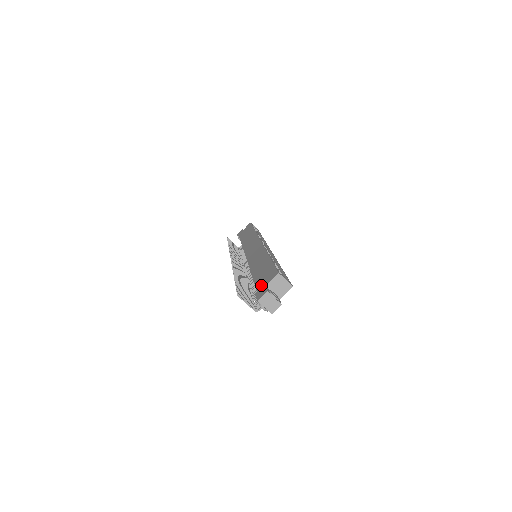
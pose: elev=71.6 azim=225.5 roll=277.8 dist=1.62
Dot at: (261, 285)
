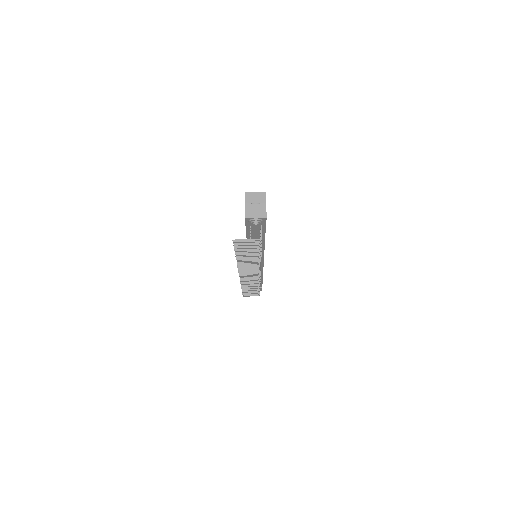
Dot at: occluded
